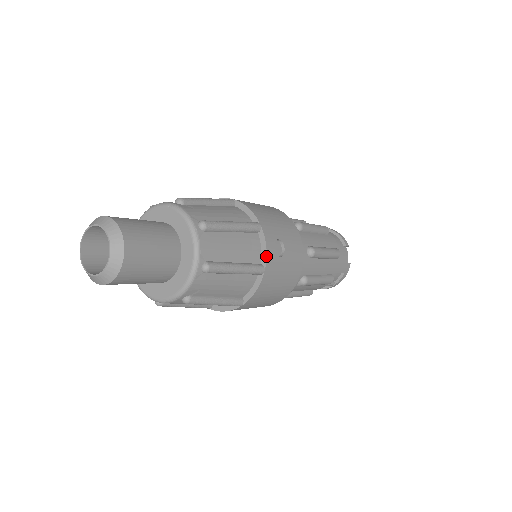
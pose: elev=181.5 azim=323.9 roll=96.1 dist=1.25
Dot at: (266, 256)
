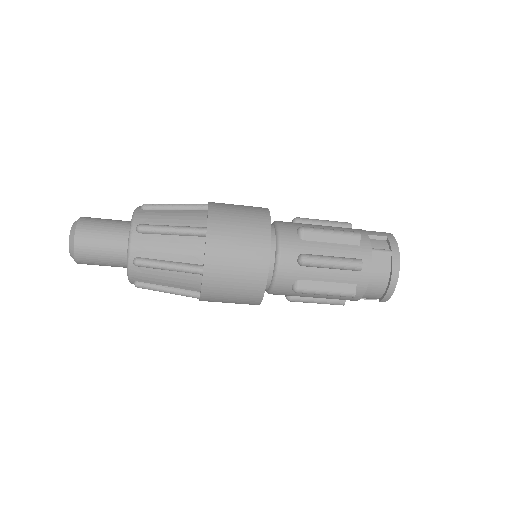
Dot at: (208, 202)
